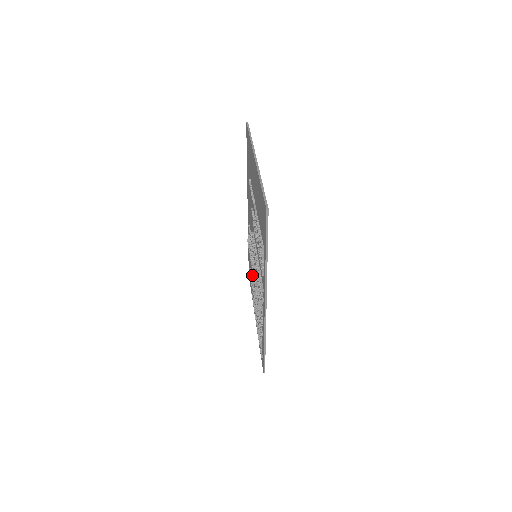
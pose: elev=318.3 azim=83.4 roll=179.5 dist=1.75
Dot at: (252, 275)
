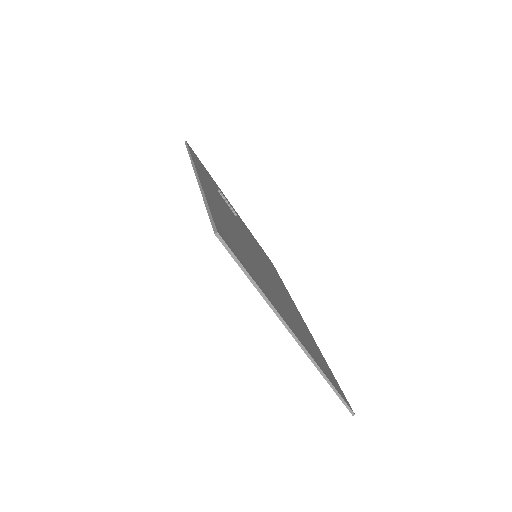
Dot at: occluded
